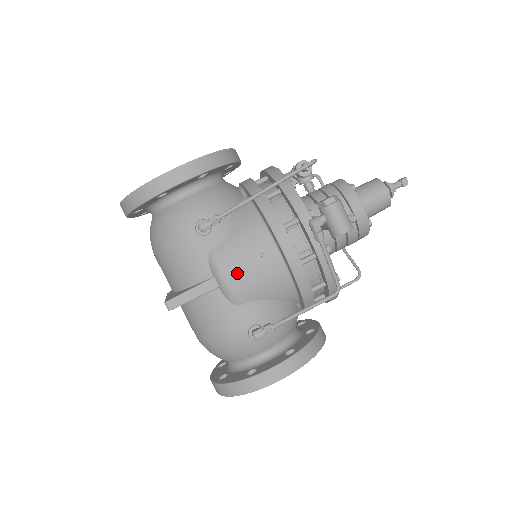
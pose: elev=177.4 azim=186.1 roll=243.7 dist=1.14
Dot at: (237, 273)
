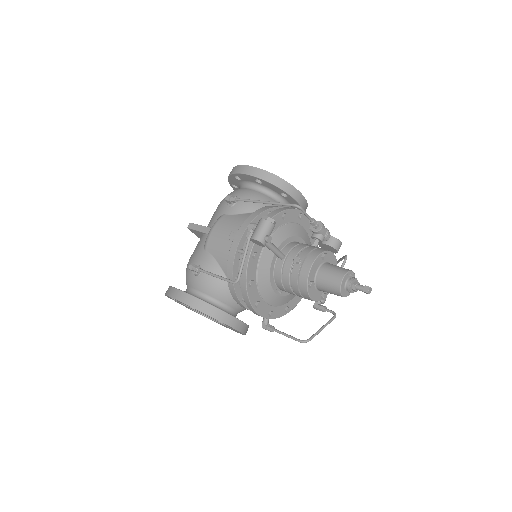
Dot at: (217, 232)
